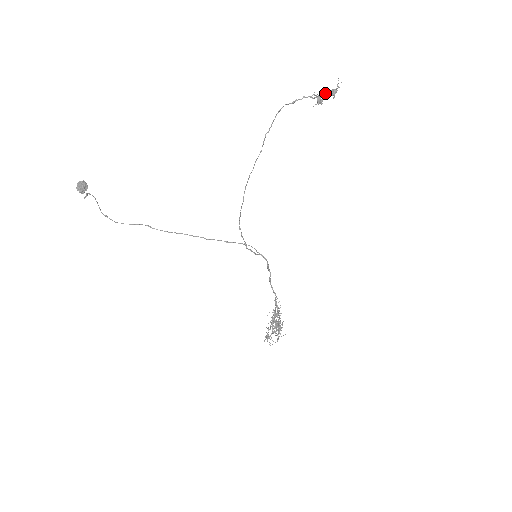
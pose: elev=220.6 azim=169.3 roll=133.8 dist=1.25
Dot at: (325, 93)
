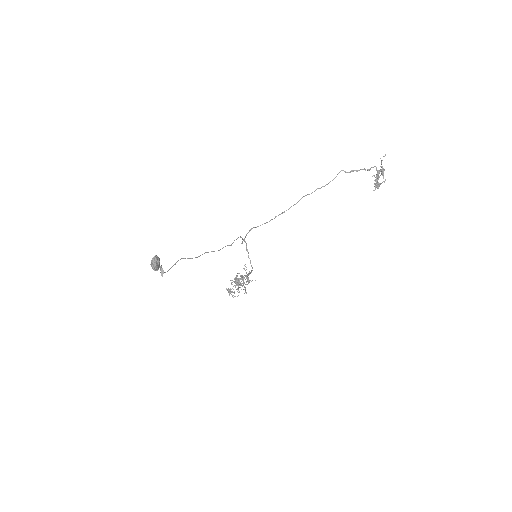
Dot at: occluded
